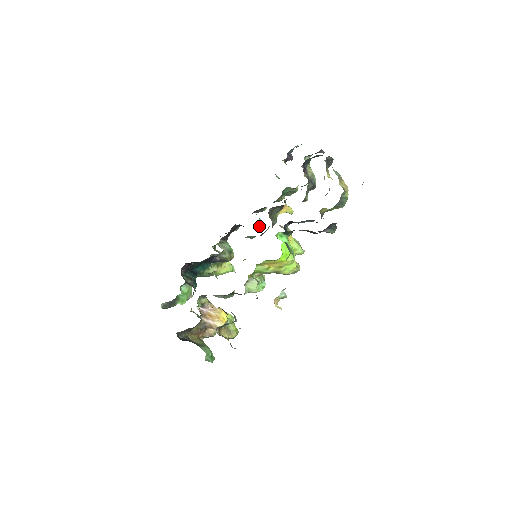
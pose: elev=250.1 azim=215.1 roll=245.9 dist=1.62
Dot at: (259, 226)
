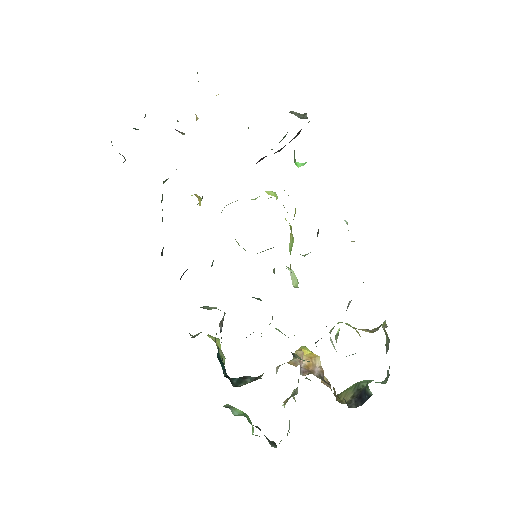
Dot at: occluded
